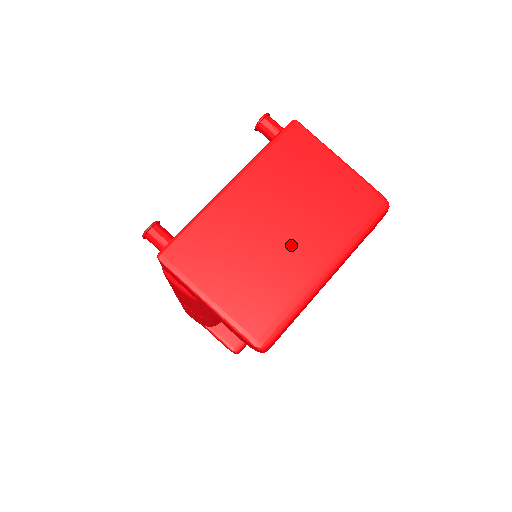
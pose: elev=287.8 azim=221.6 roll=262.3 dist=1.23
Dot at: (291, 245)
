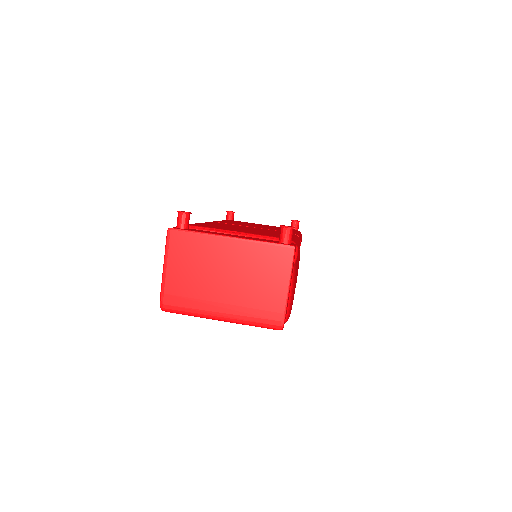
Dot at: (221, 291)
